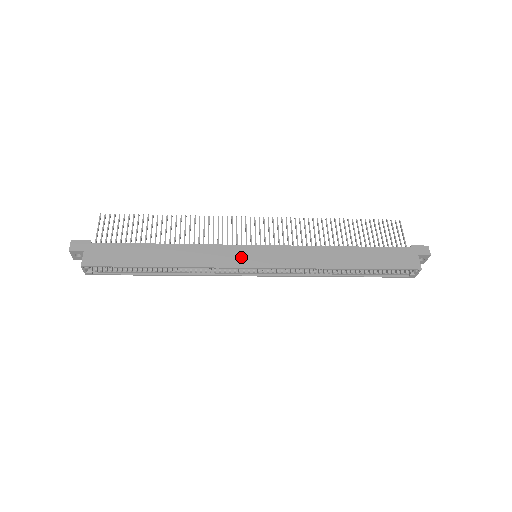
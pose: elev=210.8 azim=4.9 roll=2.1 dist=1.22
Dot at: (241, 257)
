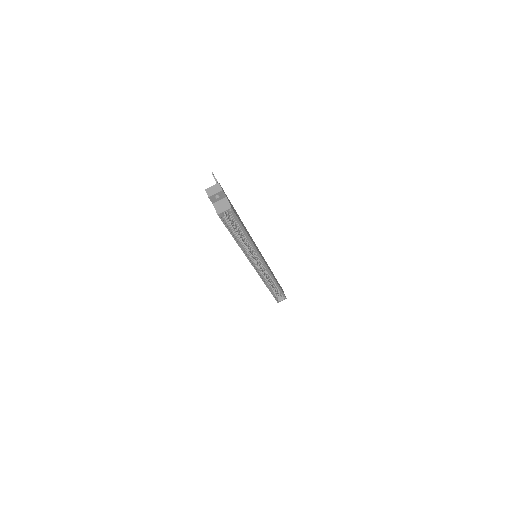
Dot at: occluded
